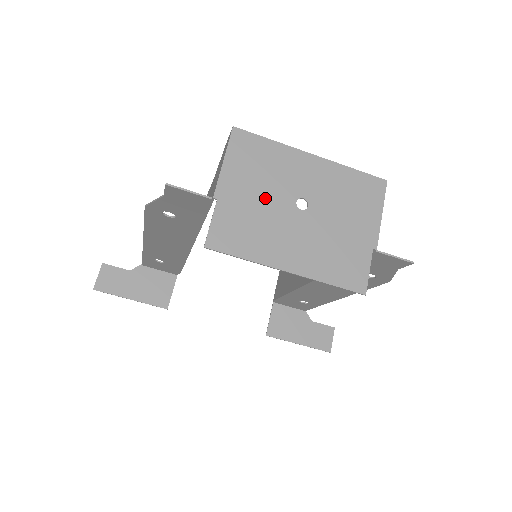
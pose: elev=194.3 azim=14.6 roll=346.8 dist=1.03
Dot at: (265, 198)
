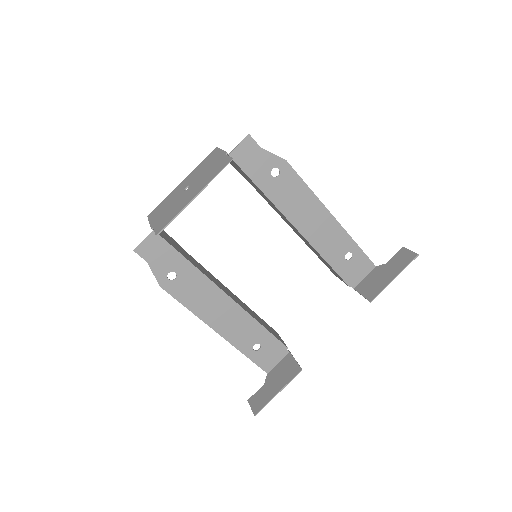
Dot at: (171, 205)
